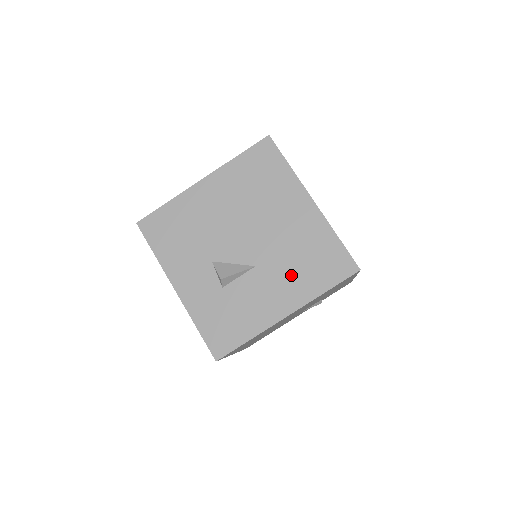
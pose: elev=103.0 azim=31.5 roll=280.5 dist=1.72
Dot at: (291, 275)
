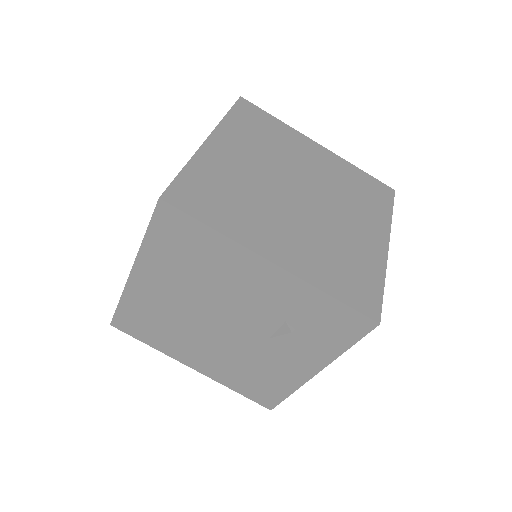
Dot at: occluded
